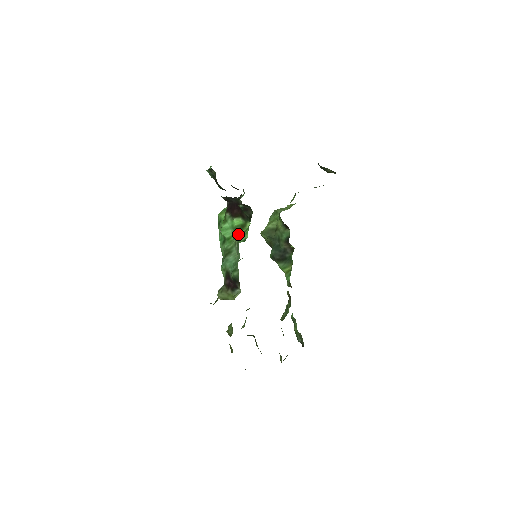
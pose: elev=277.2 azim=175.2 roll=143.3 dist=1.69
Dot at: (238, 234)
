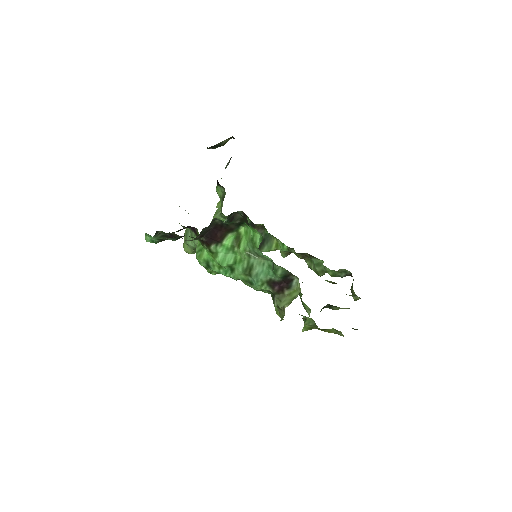
Dot at: (243, 246)
